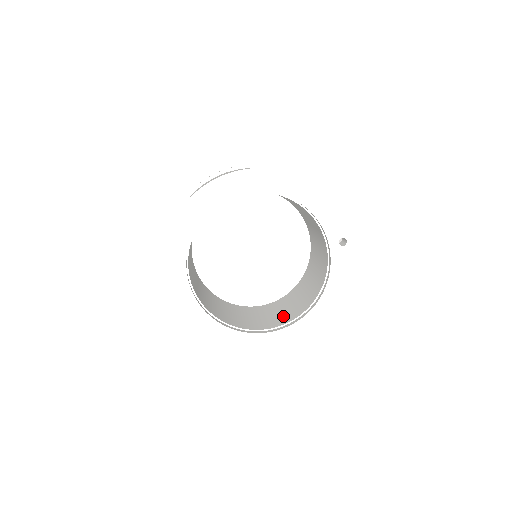
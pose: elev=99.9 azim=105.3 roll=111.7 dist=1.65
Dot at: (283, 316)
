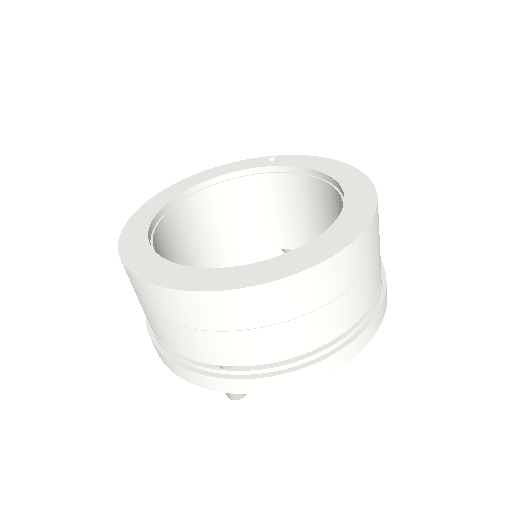
Dot at: occluded
